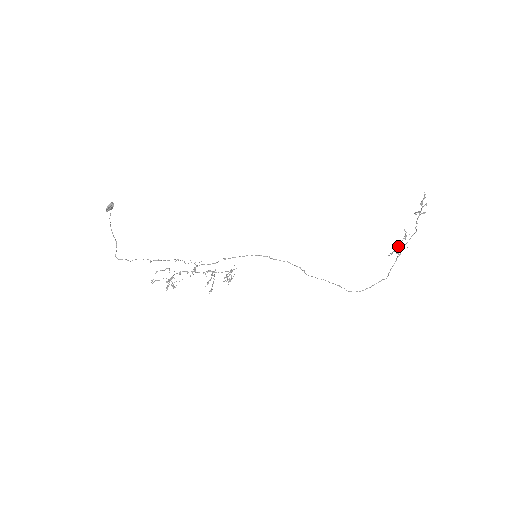
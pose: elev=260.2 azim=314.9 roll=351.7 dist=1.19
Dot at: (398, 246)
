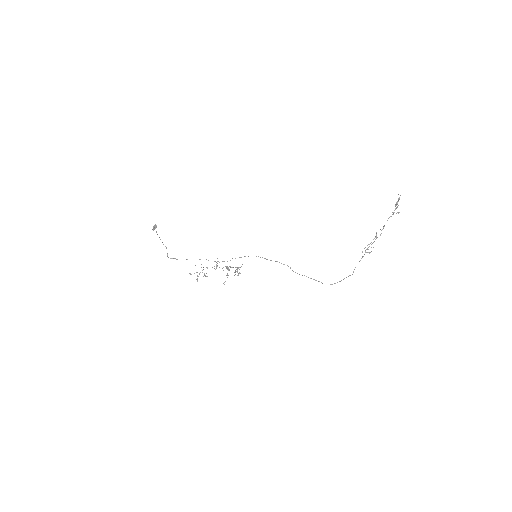
Dot at: occluded
